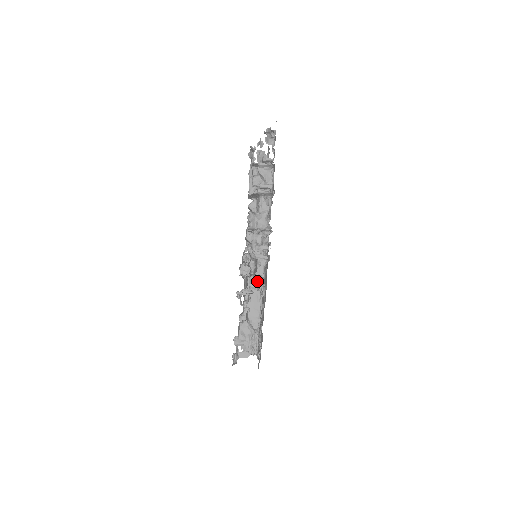
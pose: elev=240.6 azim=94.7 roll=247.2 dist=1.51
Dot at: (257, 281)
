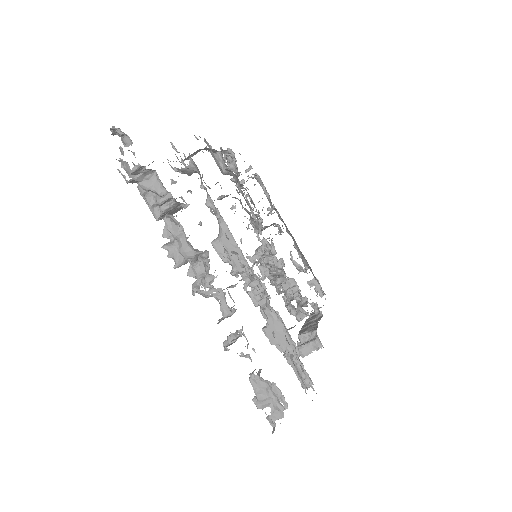
Dot at: (263, 295)
